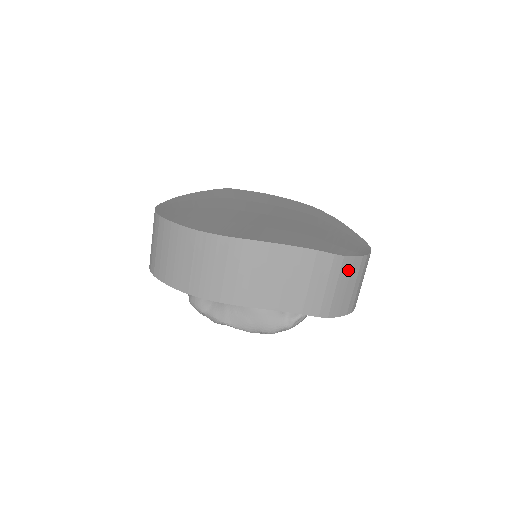
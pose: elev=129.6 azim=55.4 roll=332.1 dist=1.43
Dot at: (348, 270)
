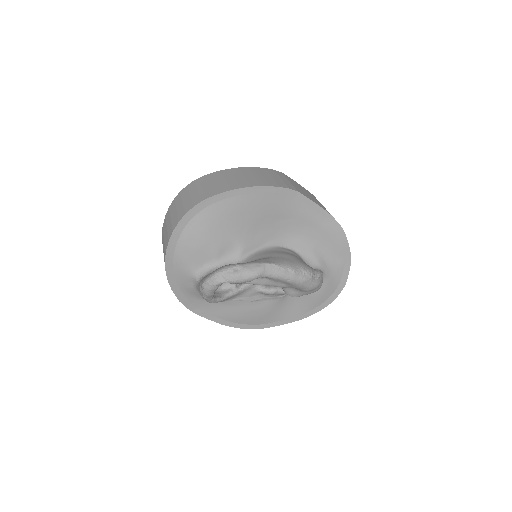
Dot at: occluded
